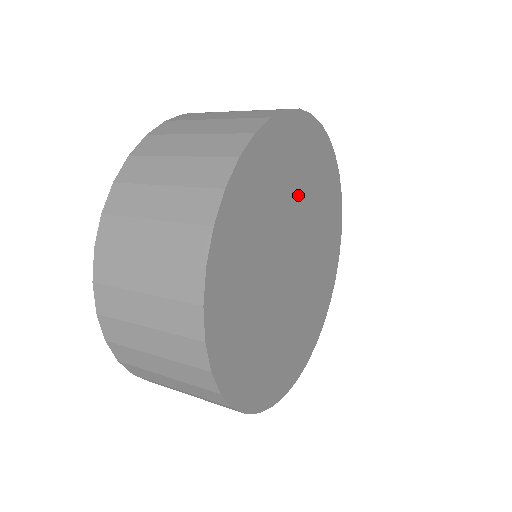
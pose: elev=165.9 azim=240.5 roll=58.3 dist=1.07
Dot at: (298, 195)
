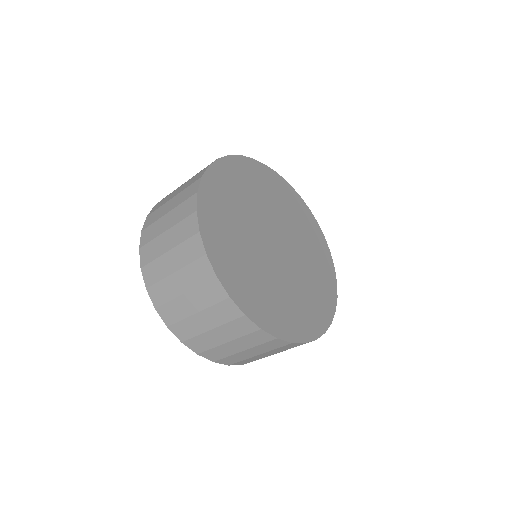
Dot at: (281, 213)
